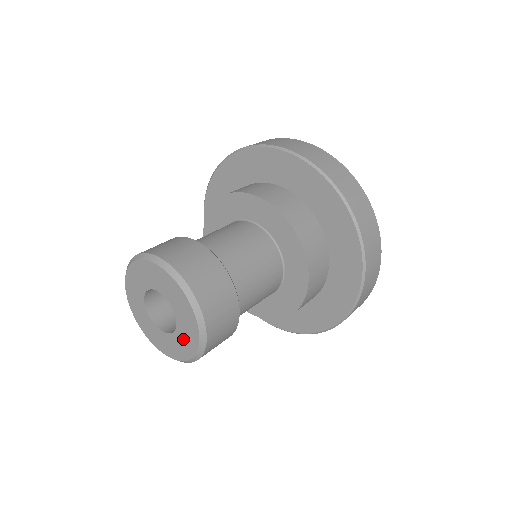
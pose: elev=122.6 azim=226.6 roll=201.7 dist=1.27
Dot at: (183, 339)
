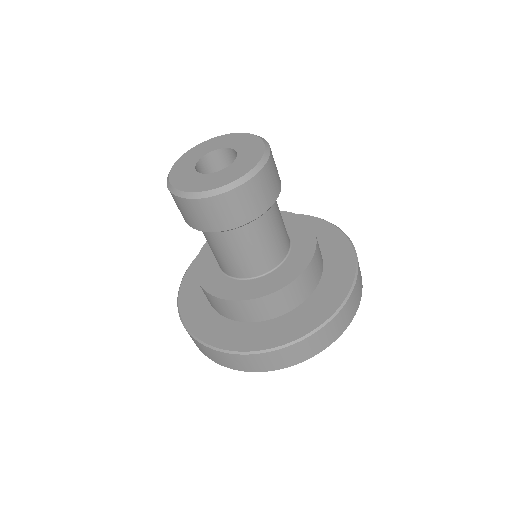
Dot at: (201, 181)
